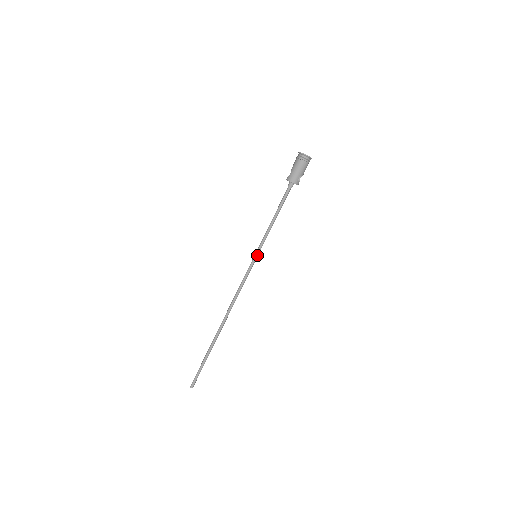
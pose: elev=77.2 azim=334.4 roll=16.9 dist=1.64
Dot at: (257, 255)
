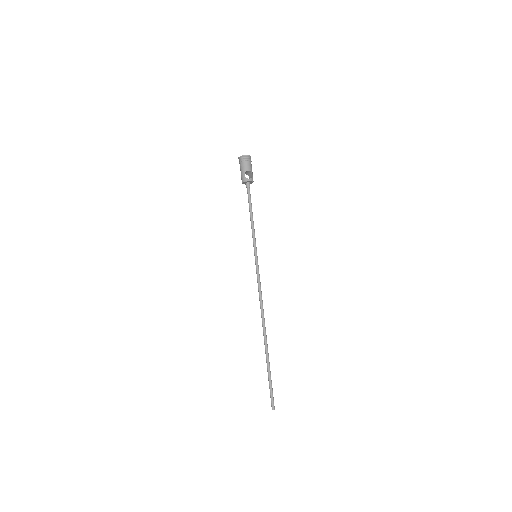
Dot at: (255, 255)
